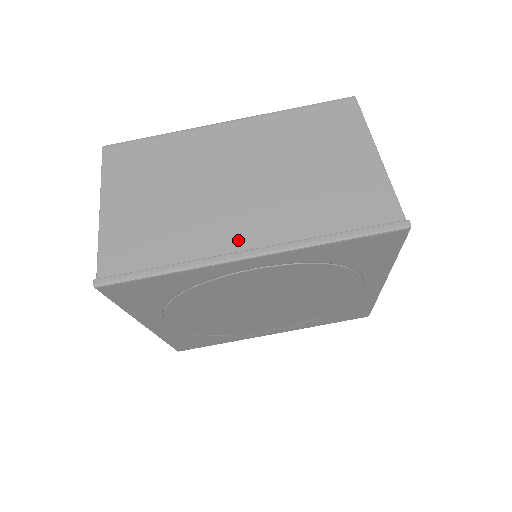
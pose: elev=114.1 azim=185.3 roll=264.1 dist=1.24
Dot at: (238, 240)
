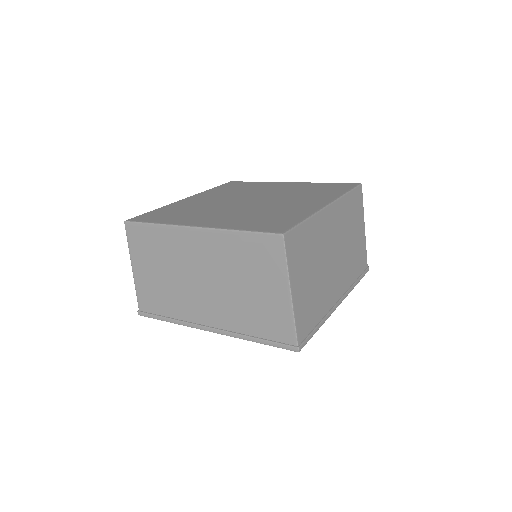
Dot at: (203, 318)
